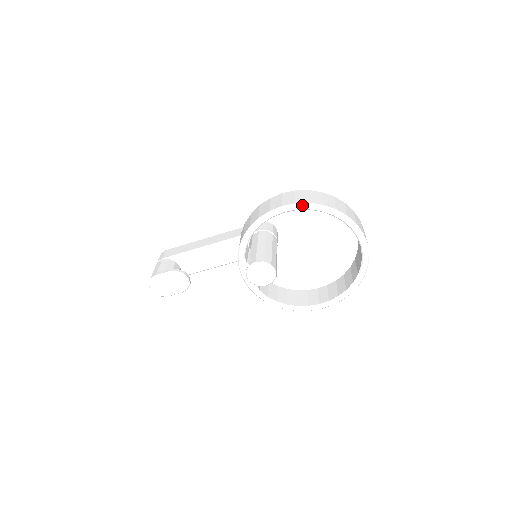
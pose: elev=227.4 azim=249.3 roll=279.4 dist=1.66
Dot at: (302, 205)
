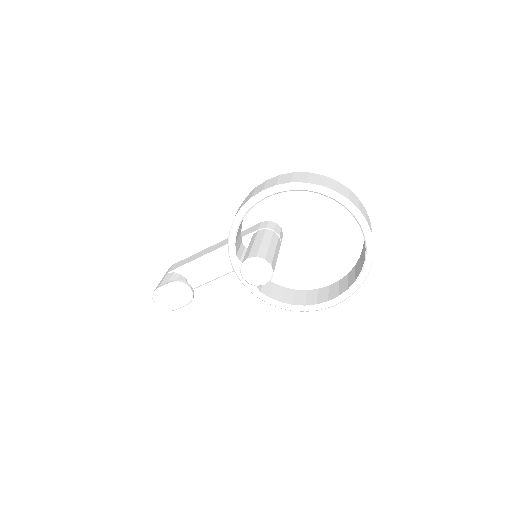
Dot at: (283, 186)
